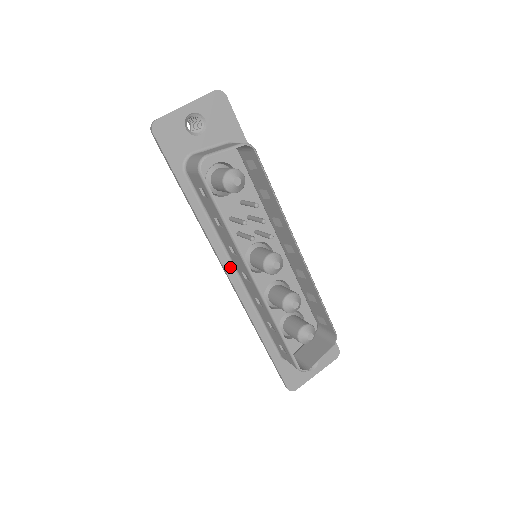
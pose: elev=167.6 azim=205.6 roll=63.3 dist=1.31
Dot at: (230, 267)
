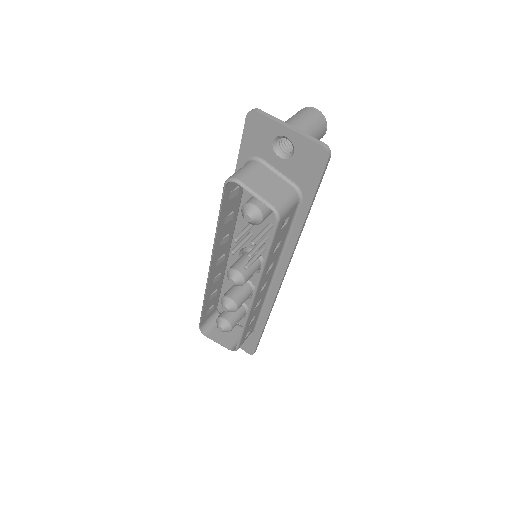
Dot at: occluded
